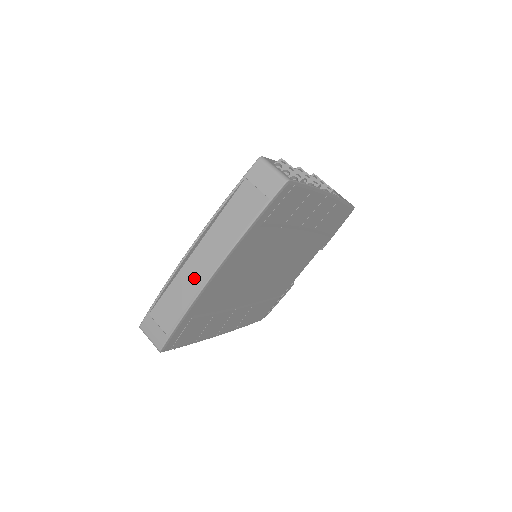
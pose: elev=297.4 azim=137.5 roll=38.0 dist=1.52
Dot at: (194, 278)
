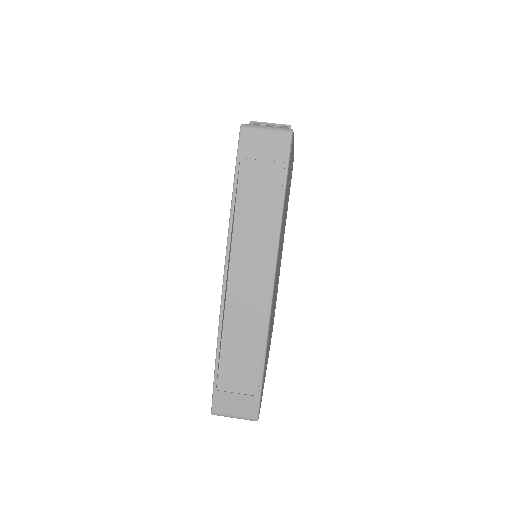
Dot at: (248, 310)
